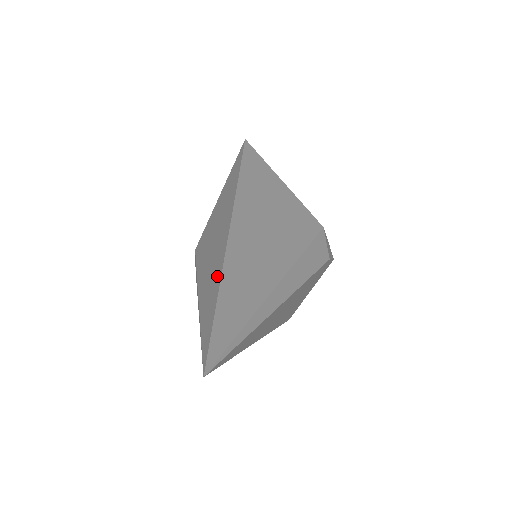
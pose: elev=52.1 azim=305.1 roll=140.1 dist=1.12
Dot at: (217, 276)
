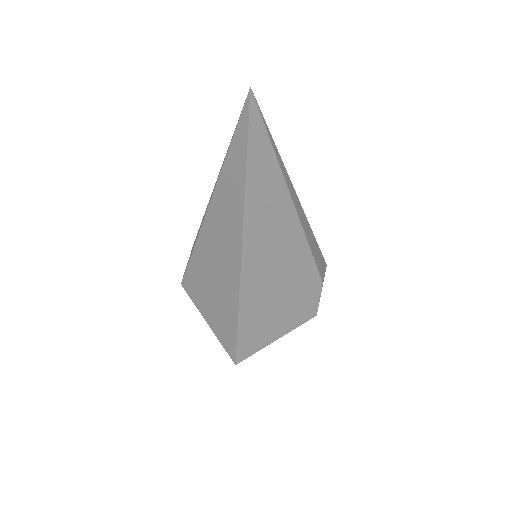
Dot at: occluded
